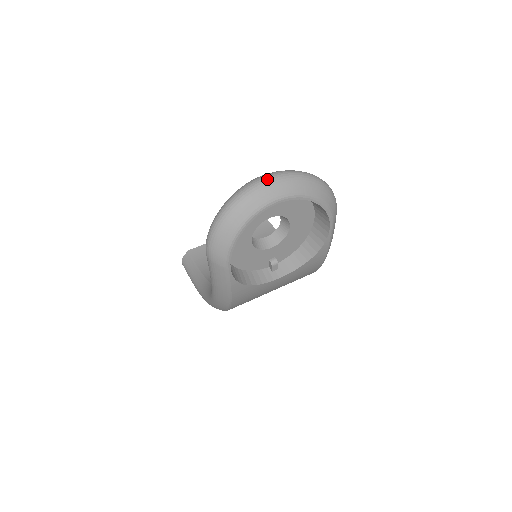
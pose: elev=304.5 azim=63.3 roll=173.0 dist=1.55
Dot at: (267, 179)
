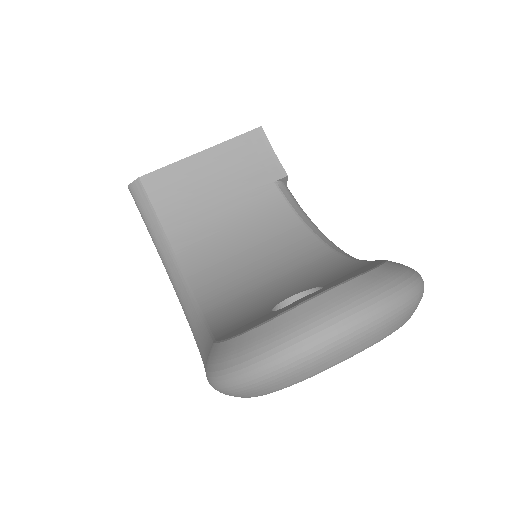
Dot at: (343, 333)
